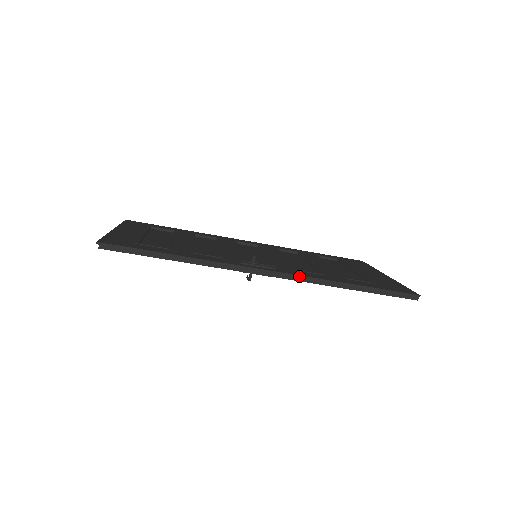
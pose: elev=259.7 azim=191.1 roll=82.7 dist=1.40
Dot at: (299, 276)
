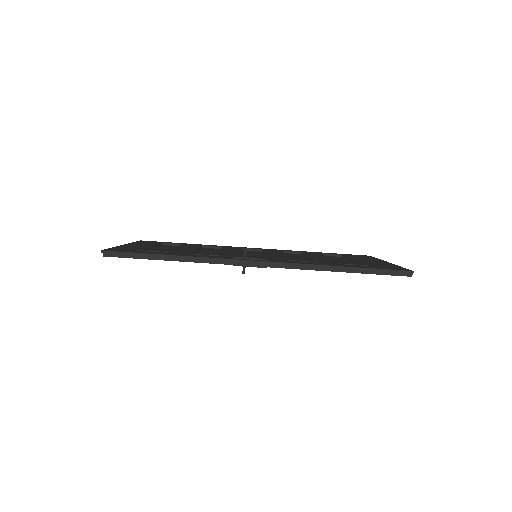
Dot at: (289, 264)
